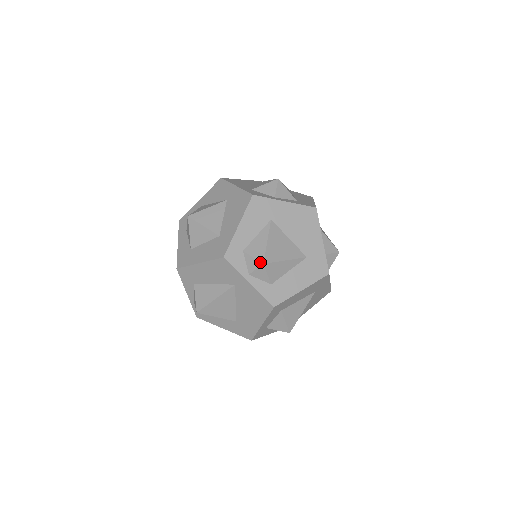
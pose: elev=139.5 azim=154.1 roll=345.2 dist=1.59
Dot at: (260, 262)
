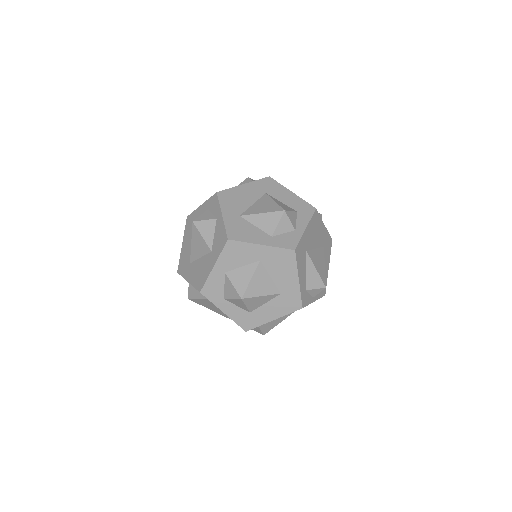
Dot at: (323, 288)
